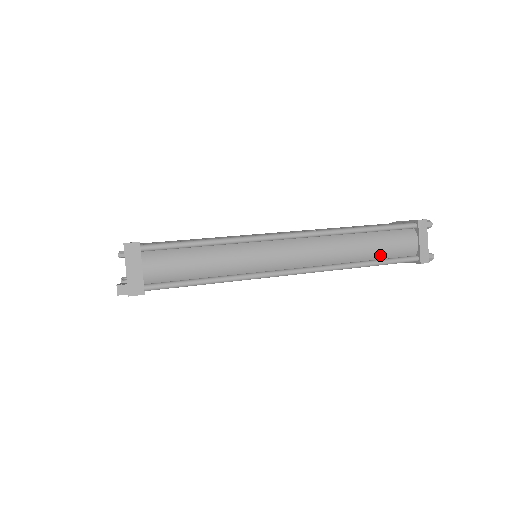
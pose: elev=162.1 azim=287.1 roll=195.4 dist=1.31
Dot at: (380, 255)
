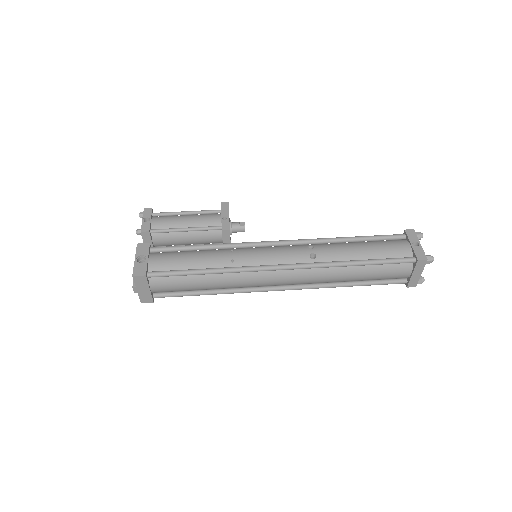
Dot at: (369, 279)
